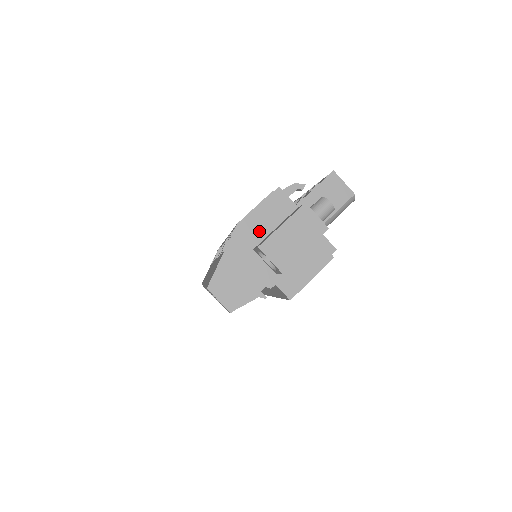
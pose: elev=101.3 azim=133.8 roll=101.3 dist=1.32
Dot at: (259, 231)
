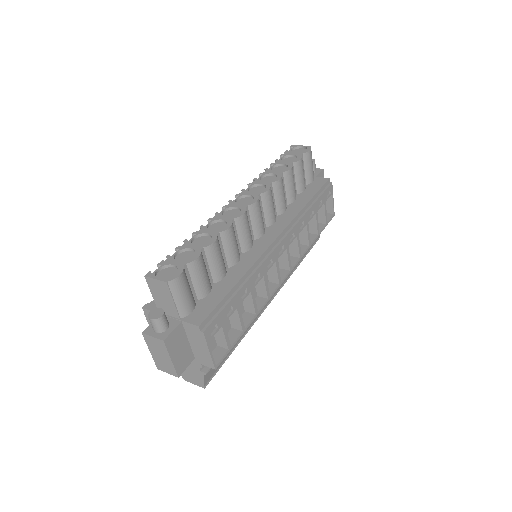
Dot at: occluded
